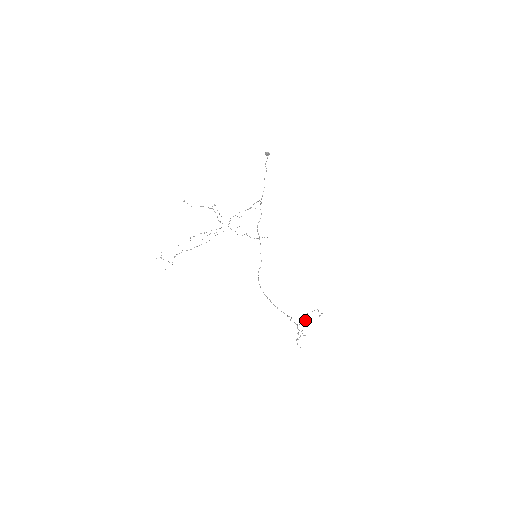
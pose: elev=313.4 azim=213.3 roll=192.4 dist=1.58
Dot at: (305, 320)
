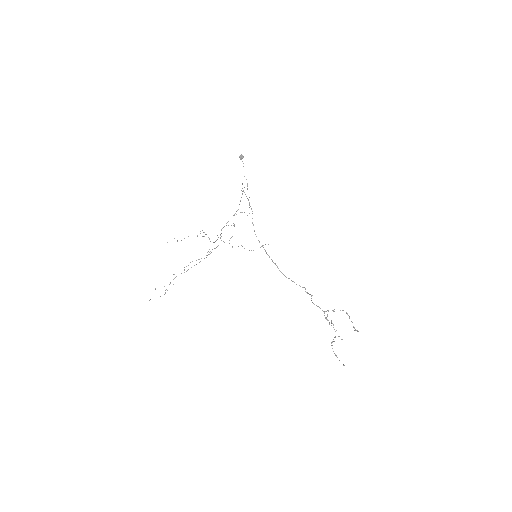
Dot at: occluded
